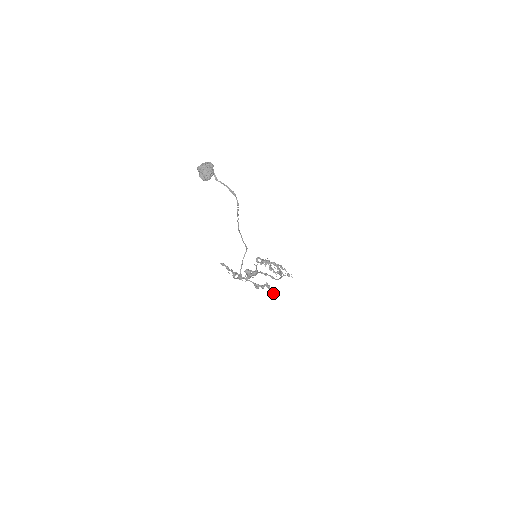
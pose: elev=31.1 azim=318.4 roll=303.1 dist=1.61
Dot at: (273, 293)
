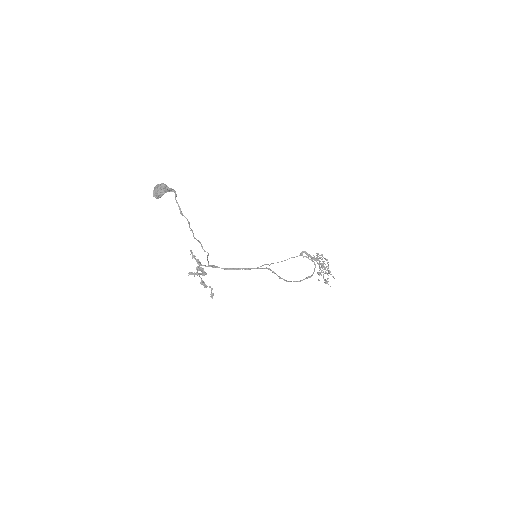
Dot at: (211, 295)
